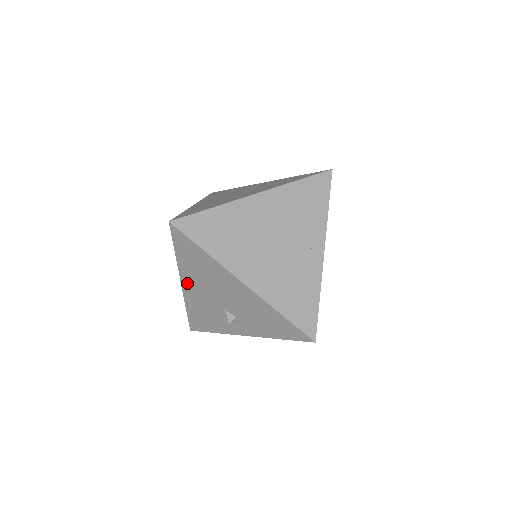
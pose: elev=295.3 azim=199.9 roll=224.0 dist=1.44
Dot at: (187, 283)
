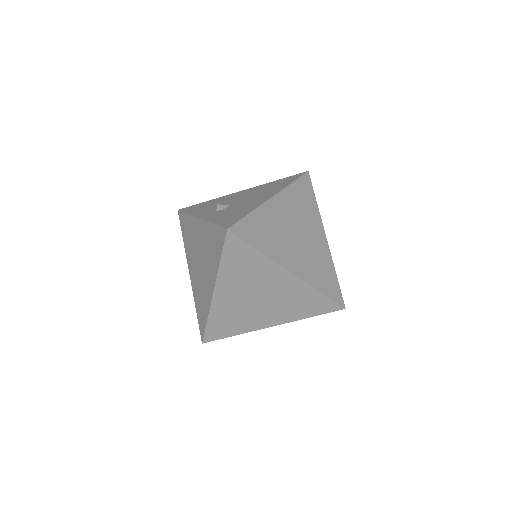
Dot at: occluded
